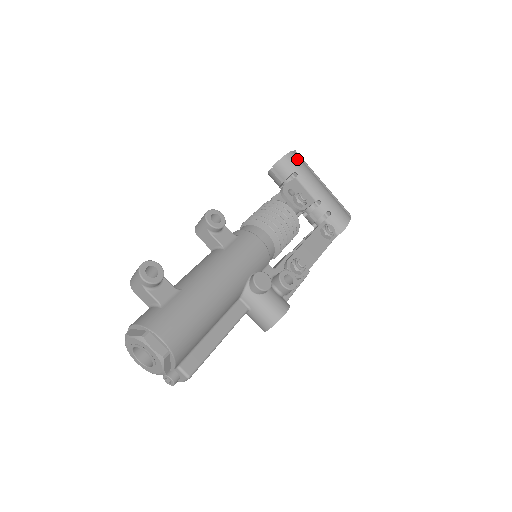
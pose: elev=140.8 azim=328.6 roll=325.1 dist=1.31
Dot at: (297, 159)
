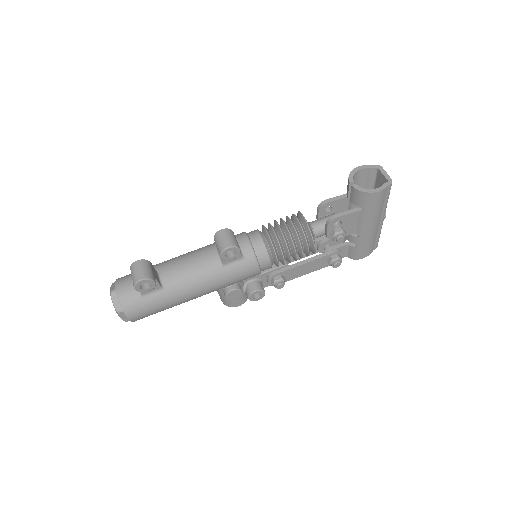
Dot at: (378, 199)
